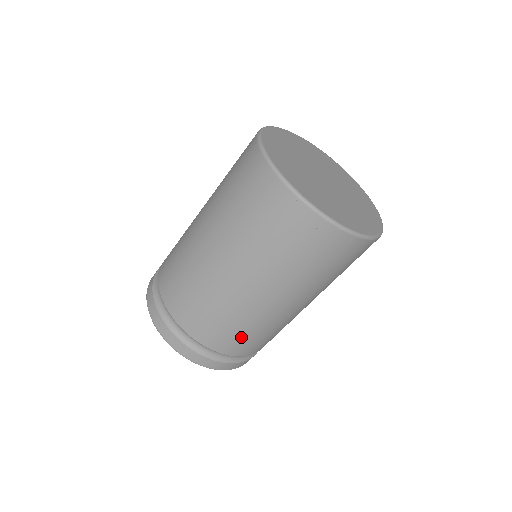
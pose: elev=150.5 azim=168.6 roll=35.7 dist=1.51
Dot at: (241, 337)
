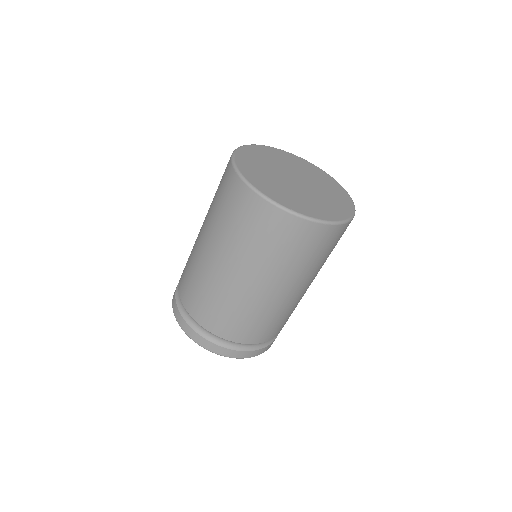
Dot at: (193, 290)
